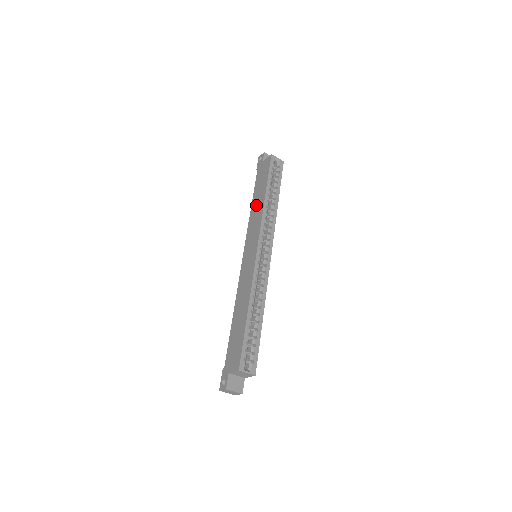
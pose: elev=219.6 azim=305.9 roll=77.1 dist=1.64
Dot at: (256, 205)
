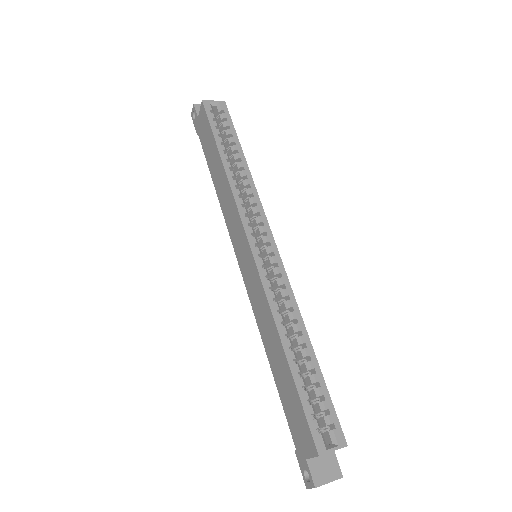
Dot at: (219, 183)
